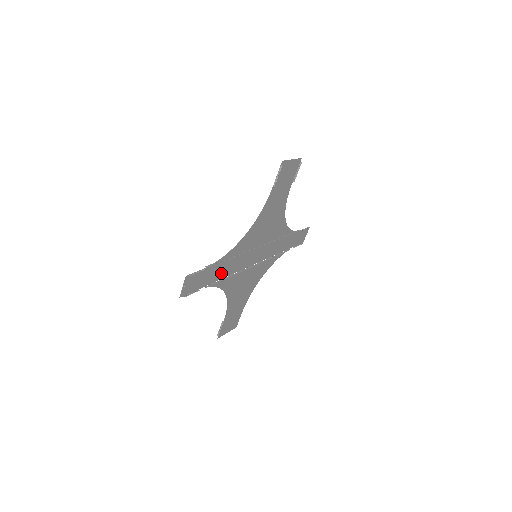
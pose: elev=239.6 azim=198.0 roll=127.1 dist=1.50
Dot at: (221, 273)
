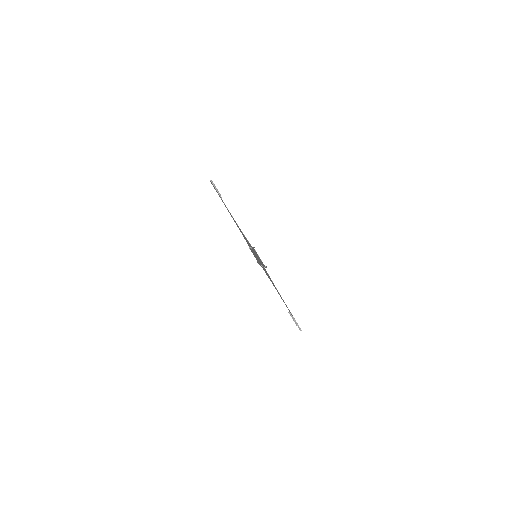
Dot at: occluded
